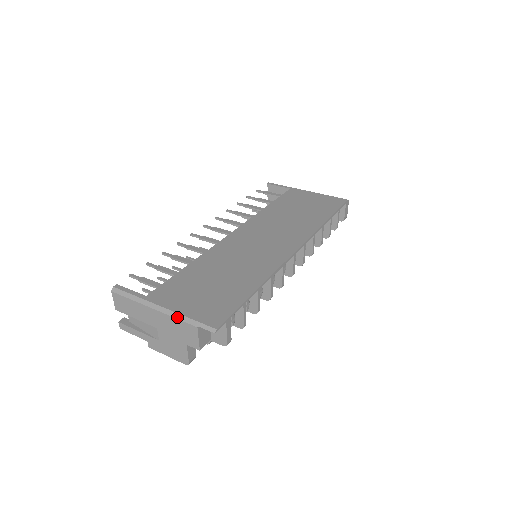
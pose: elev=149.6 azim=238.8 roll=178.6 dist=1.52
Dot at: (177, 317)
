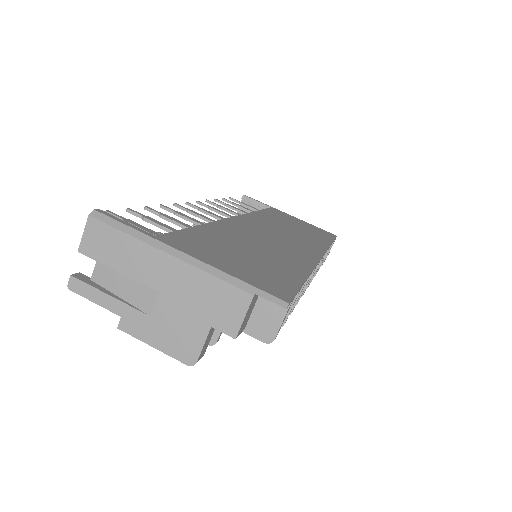
Dot at: (217, 274)
